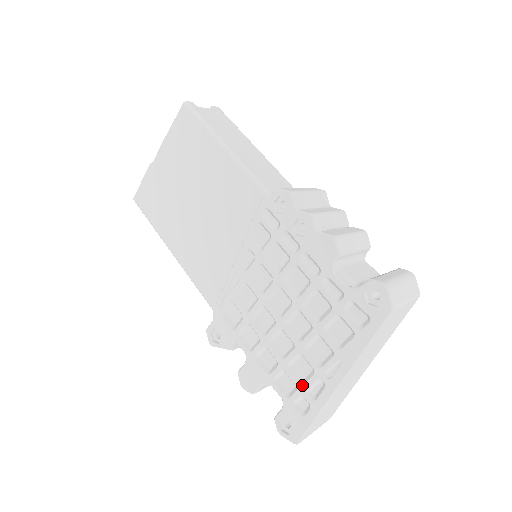
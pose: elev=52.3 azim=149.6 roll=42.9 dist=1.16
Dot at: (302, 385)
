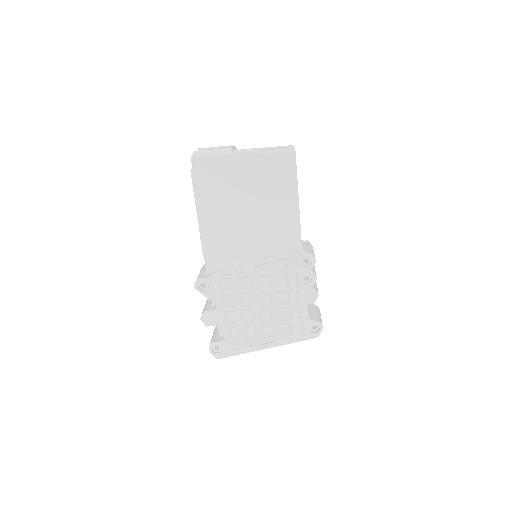
Dot at: (245, 339)
